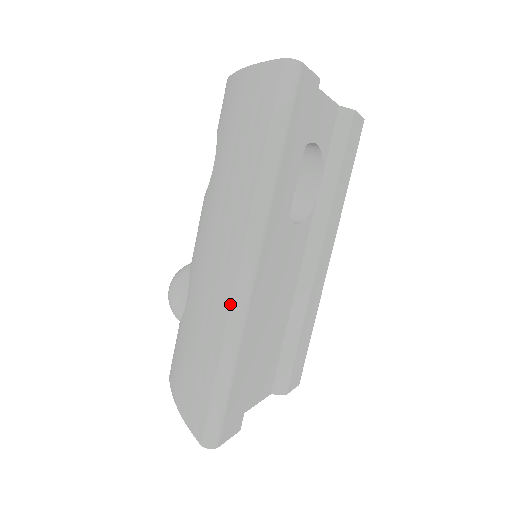
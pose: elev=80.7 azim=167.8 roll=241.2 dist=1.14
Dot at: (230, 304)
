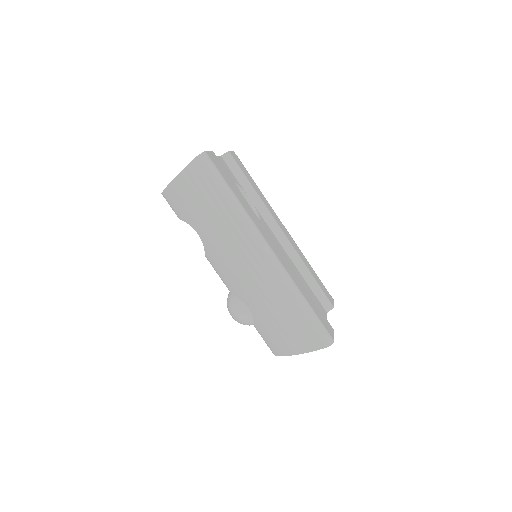
Dot at: (276, 274)
